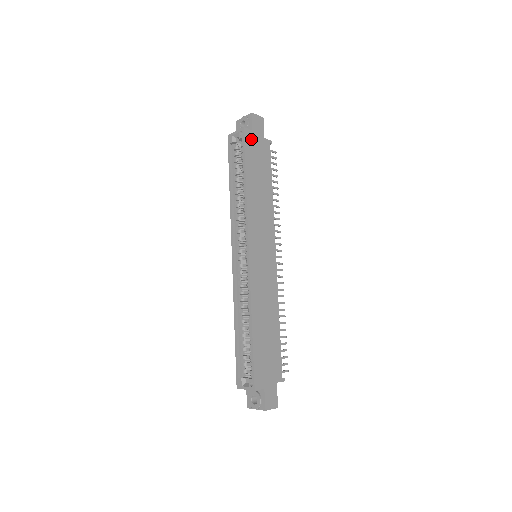
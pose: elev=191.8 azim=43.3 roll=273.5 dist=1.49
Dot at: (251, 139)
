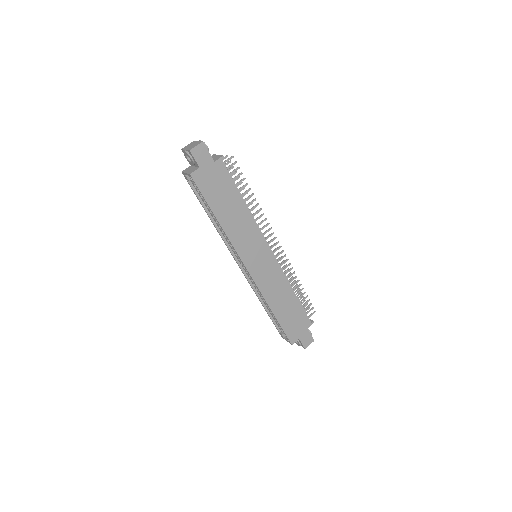
Dot at: (202, 177)
